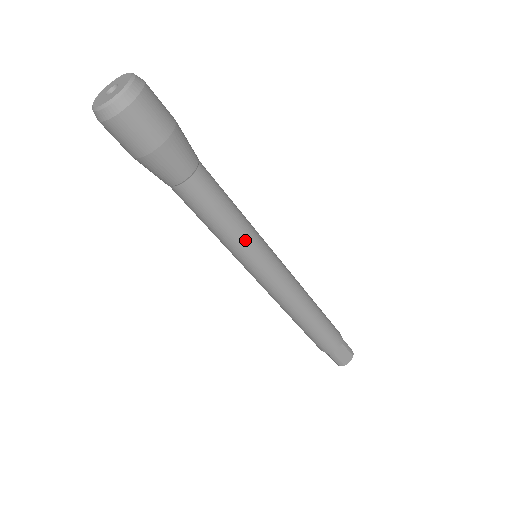
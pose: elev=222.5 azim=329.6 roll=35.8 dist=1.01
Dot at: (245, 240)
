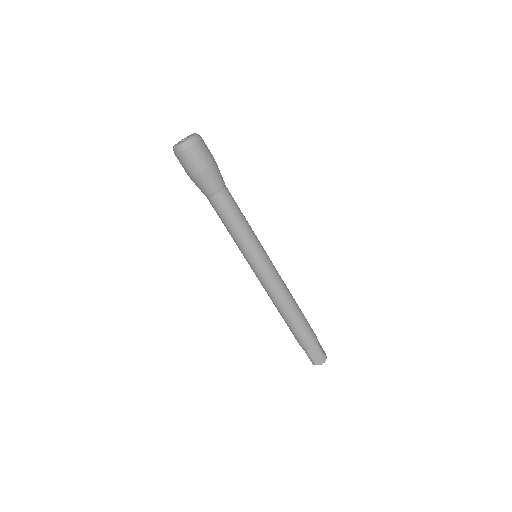
Dot at: (245, 241)
